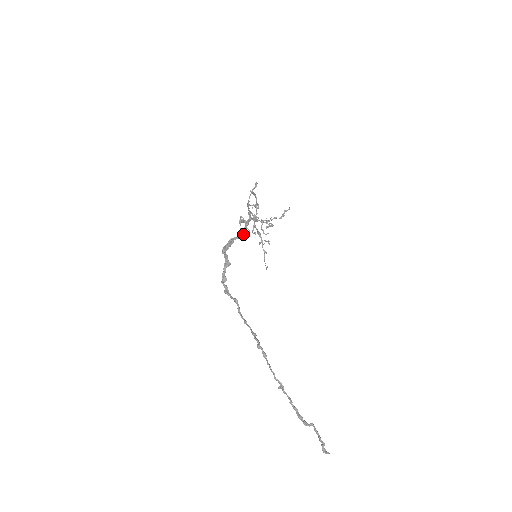
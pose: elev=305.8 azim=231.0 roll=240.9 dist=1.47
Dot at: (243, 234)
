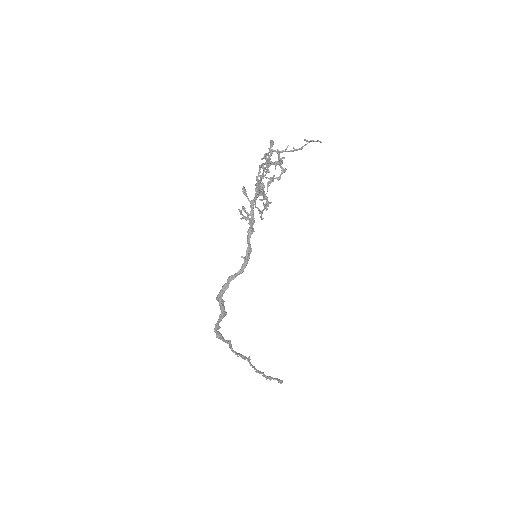
Dot at: (247, 262)
